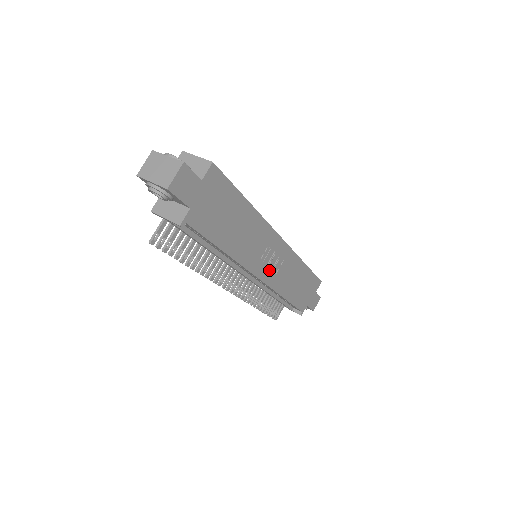
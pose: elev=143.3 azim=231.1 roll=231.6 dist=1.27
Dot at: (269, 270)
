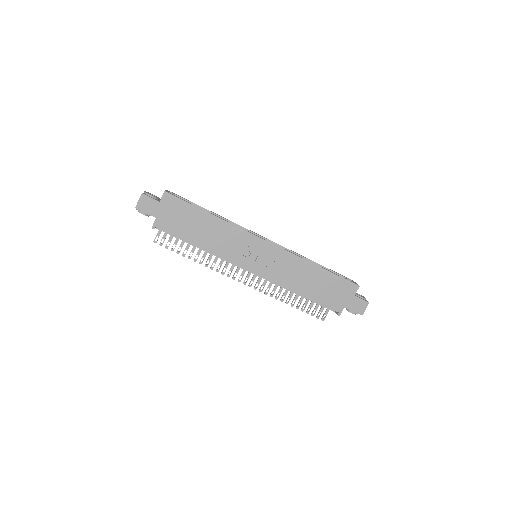
Dot at: (260, 265)
